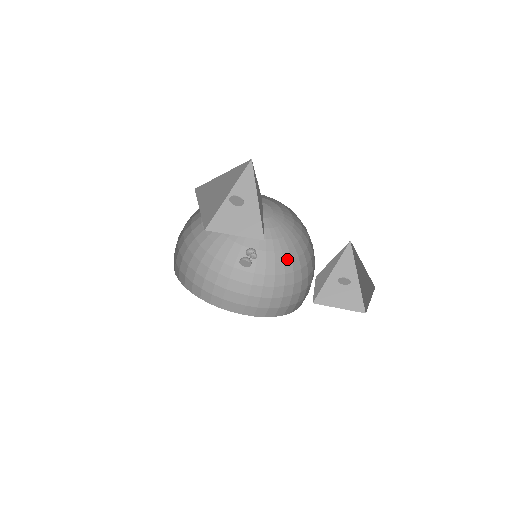
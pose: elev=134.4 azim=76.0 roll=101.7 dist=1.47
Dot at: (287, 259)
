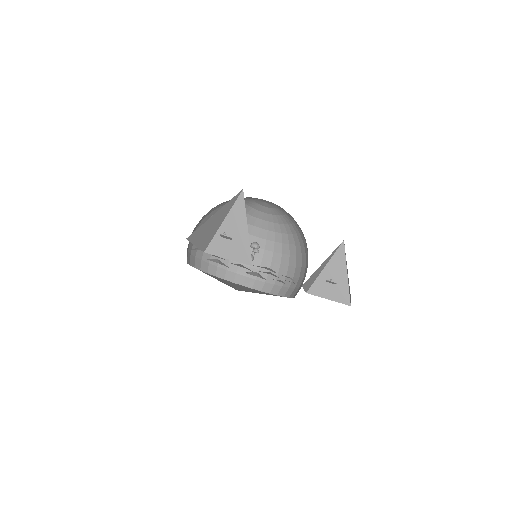
Dot at: (292, 243)
